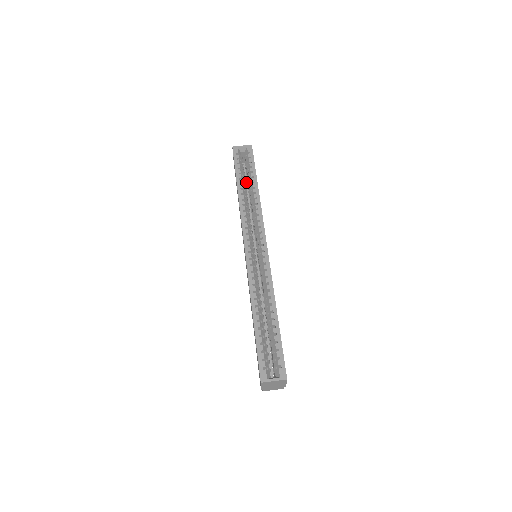
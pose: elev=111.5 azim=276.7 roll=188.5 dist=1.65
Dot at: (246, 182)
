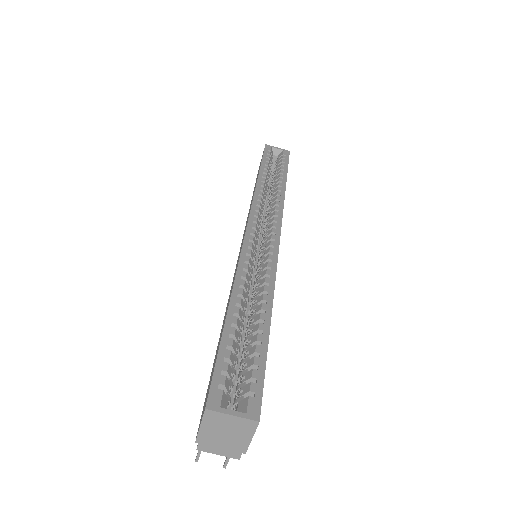
Dot at: (268, 189)
